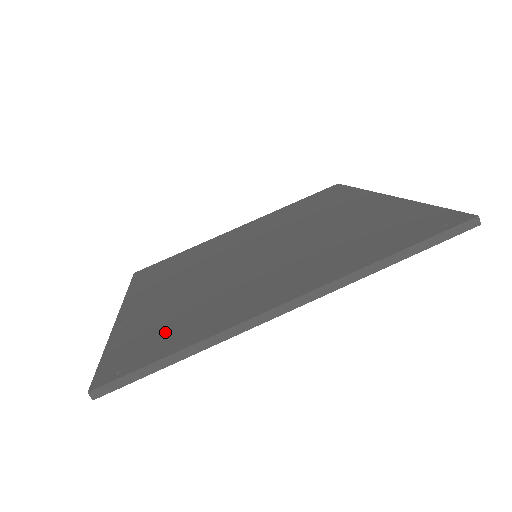
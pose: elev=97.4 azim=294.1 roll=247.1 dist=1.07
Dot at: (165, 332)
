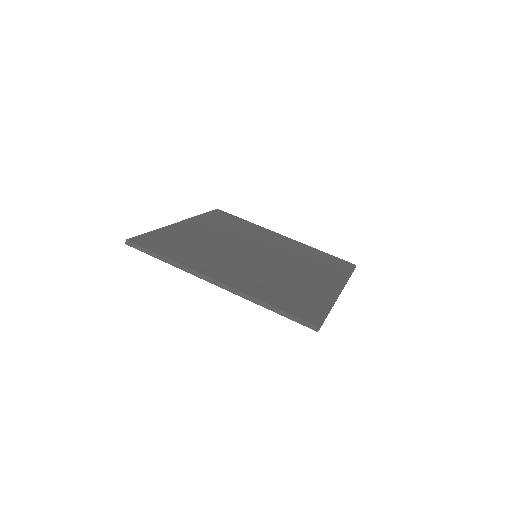
Dot at: (175, 247)
